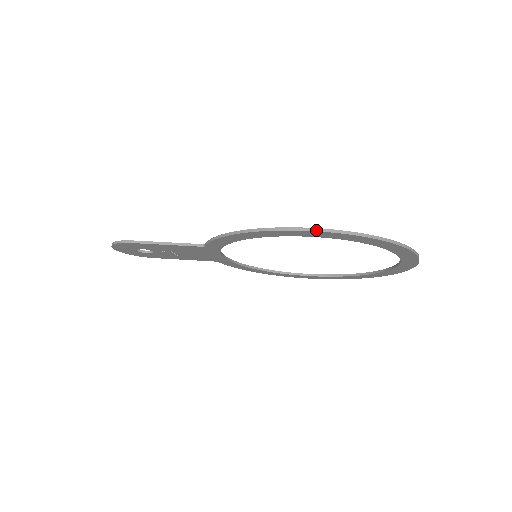
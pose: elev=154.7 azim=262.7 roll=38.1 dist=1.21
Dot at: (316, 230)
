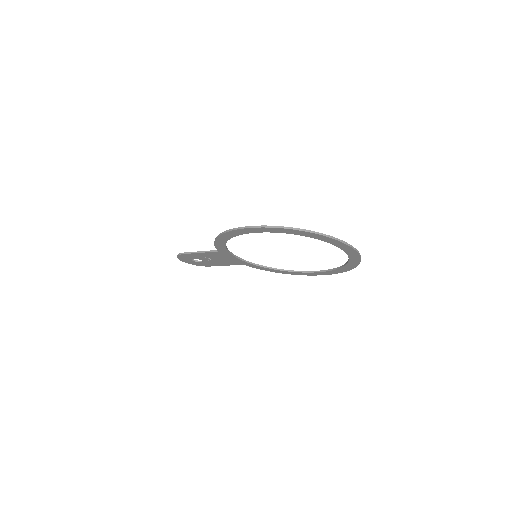
Dot at: (248, 227)
